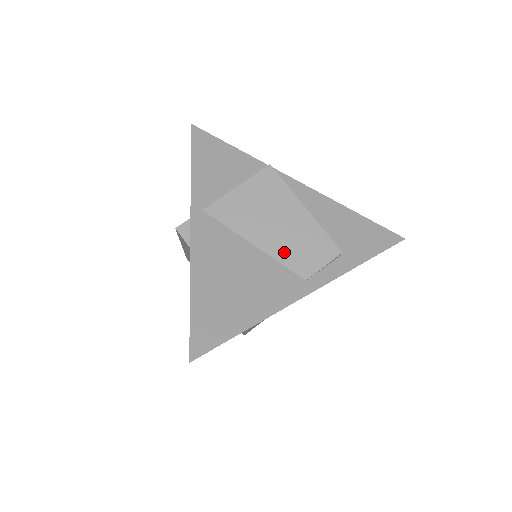
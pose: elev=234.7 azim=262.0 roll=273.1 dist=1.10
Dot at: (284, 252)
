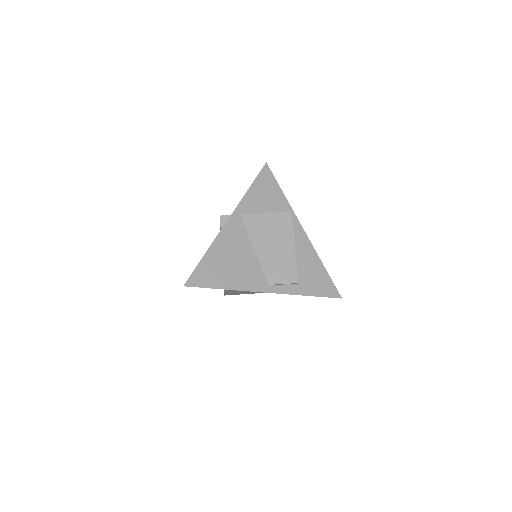
Dot at: (267, 263)
